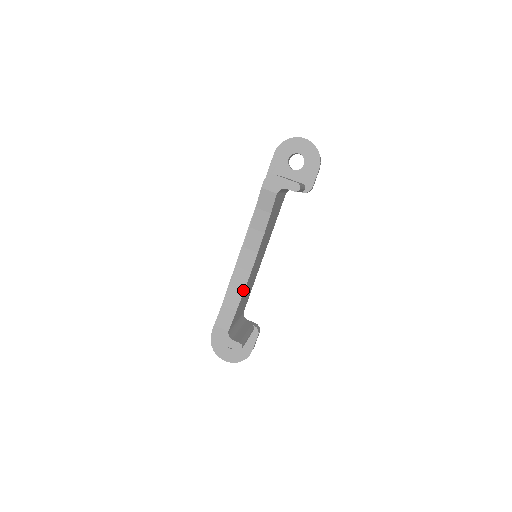
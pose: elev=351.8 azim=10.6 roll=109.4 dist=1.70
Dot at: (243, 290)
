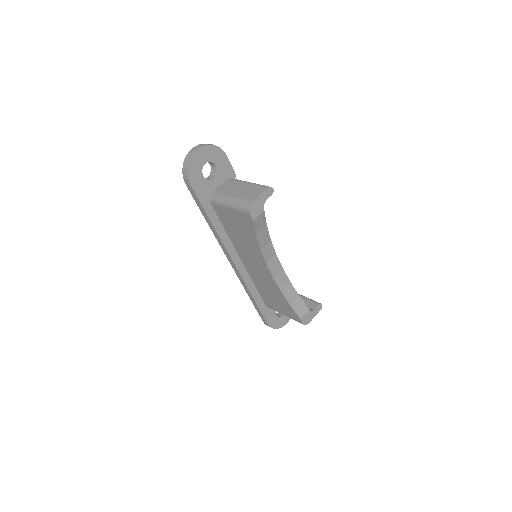
Dot at: (289, 282)
